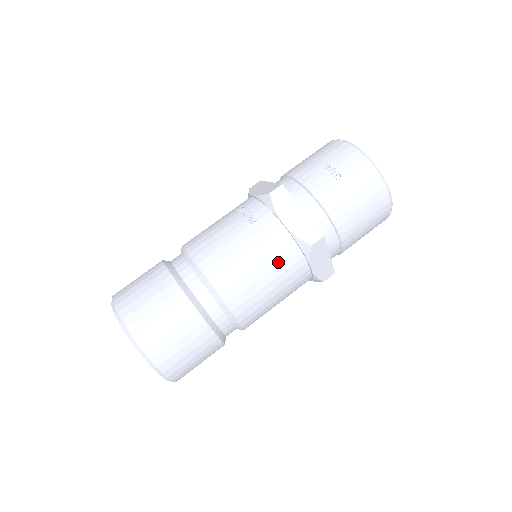
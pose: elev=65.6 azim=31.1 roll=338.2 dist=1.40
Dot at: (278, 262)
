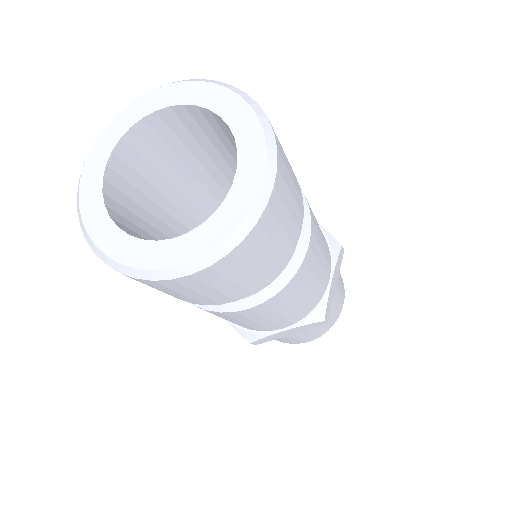
Dot at: (322, 233)
